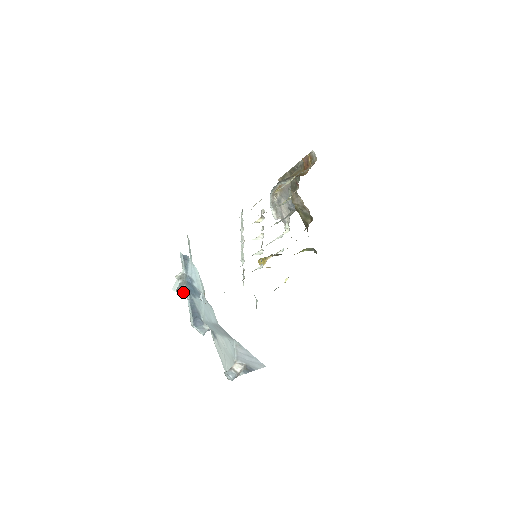
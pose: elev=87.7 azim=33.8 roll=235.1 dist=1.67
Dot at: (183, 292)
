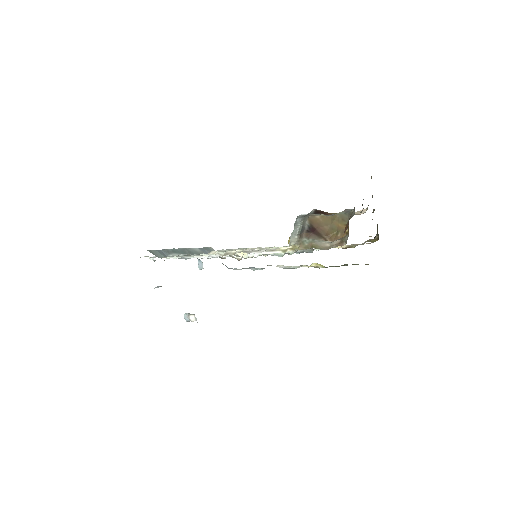
Dot at: occluded
